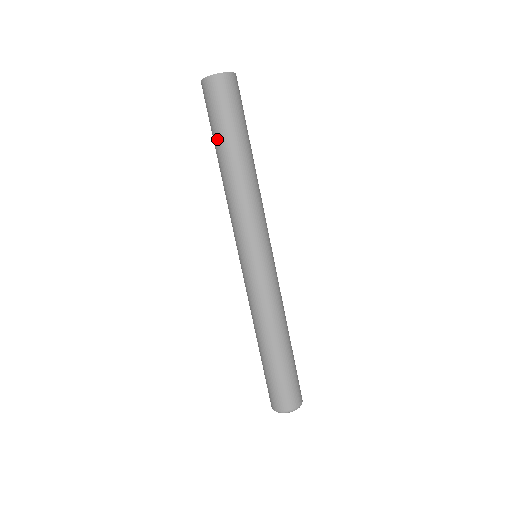
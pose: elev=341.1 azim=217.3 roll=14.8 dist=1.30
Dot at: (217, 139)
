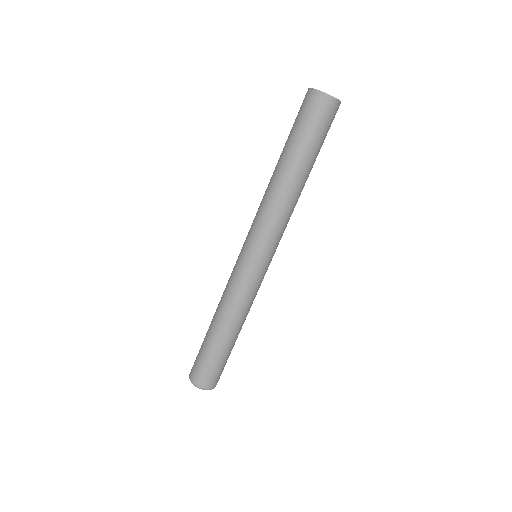
Dot at: (302, 151)
